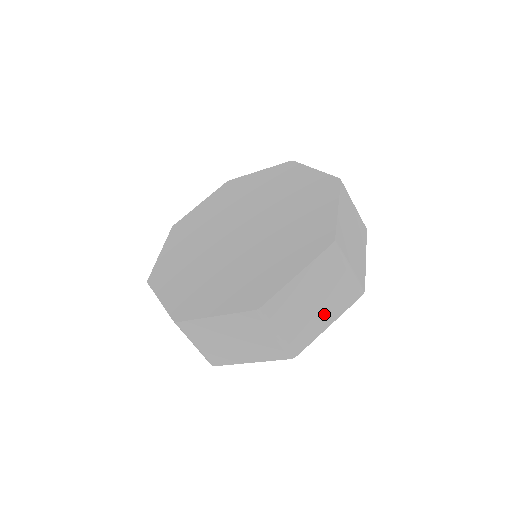
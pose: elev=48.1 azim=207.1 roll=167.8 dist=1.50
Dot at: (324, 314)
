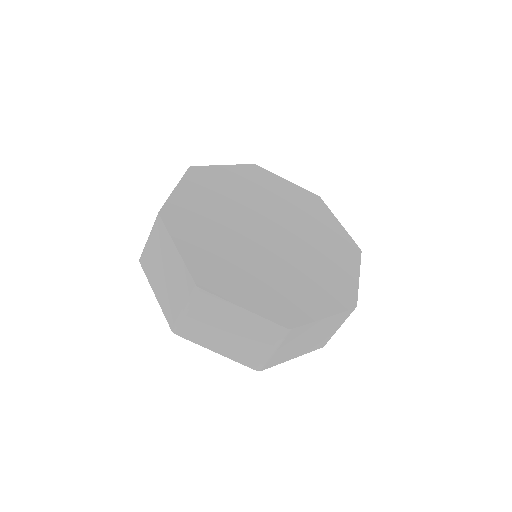
Dot at: (301, 350)
